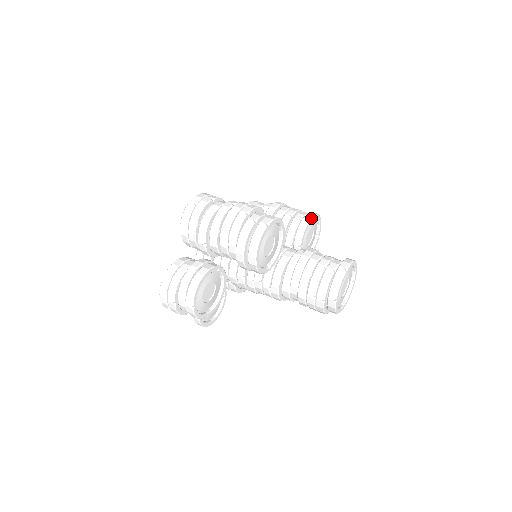
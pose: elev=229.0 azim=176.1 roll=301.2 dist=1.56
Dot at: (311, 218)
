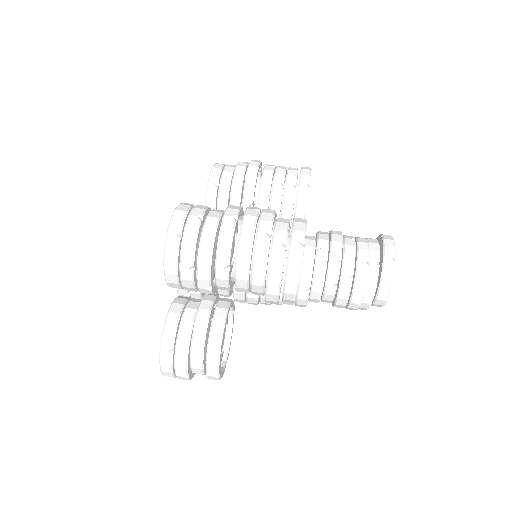
Dot at: (309, 181)
